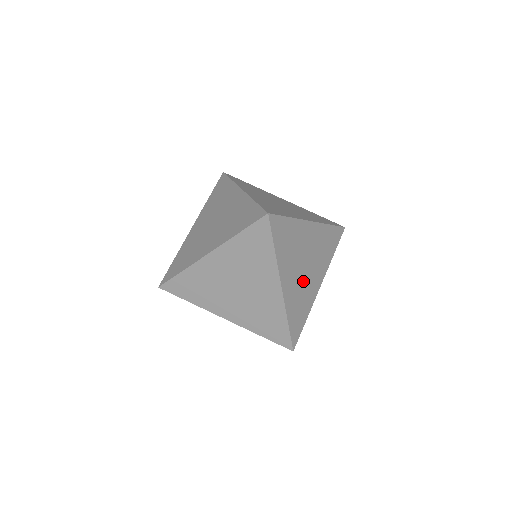
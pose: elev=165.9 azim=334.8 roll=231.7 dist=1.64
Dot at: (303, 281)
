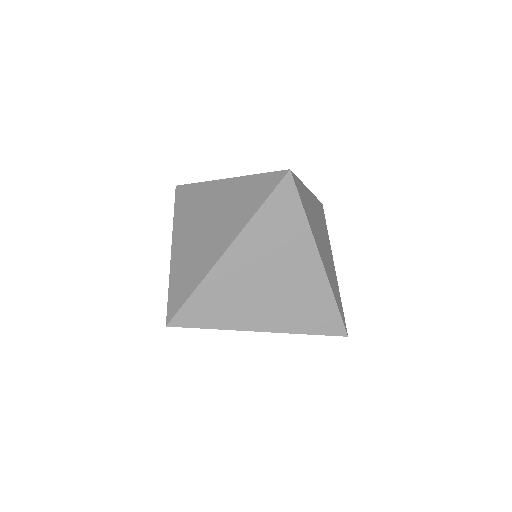
Dot at: occluded
